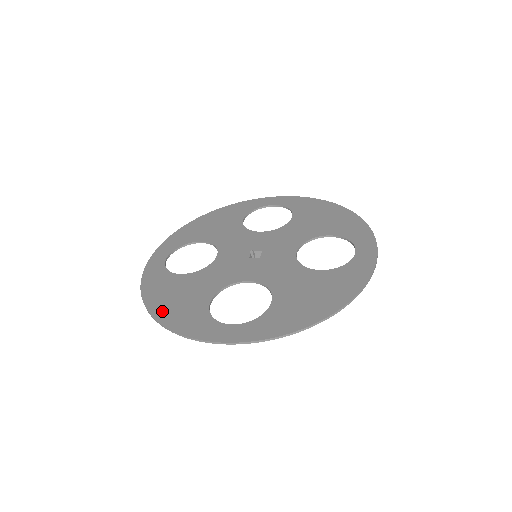
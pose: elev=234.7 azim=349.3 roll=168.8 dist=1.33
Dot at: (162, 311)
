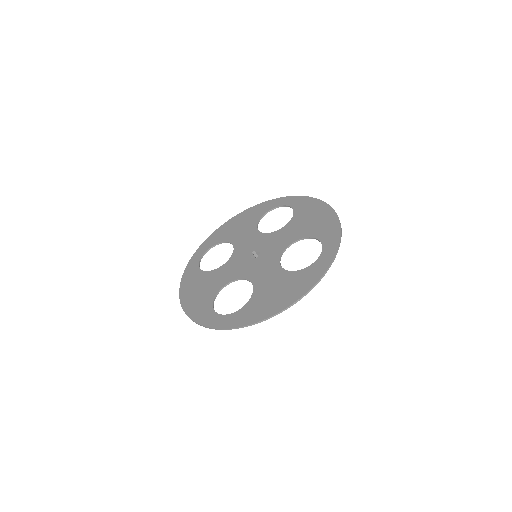
Dot at: (187, 301)
